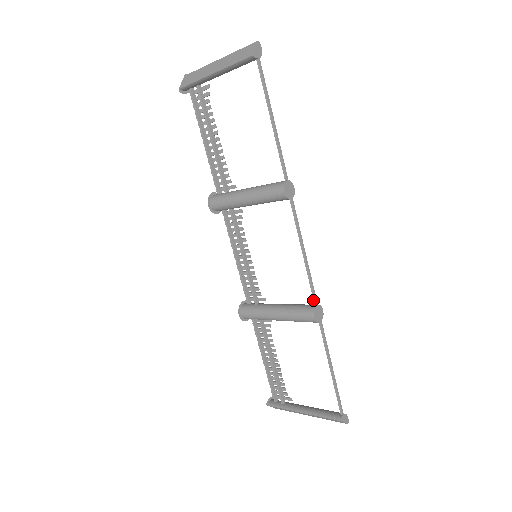
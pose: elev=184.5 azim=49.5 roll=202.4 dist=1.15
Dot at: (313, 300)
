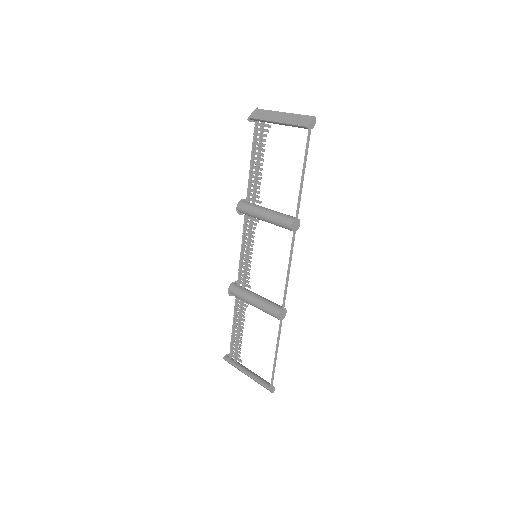
Dot at: (282, 304)
